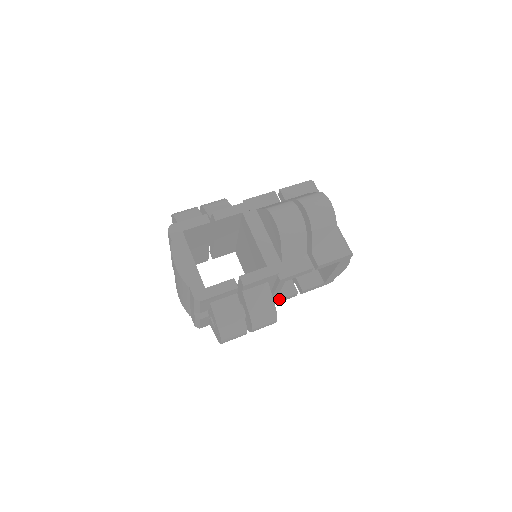
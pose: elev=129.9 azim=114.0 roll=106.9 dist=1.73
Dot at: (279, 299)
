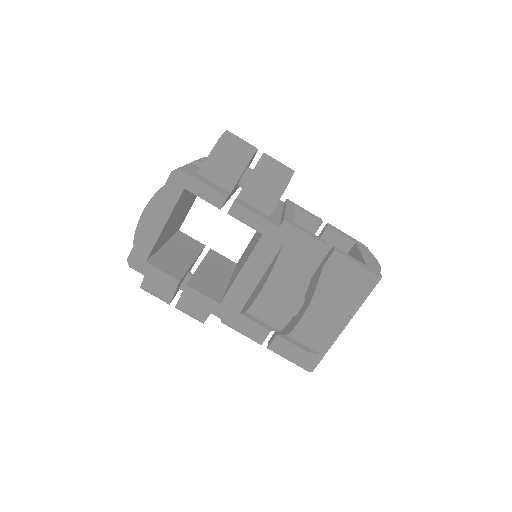
Dot at: occluded
